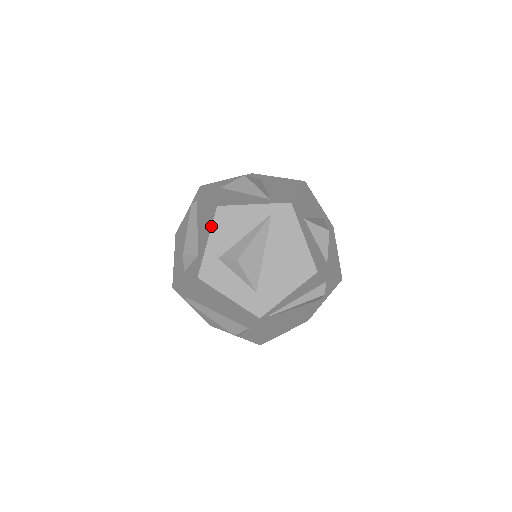
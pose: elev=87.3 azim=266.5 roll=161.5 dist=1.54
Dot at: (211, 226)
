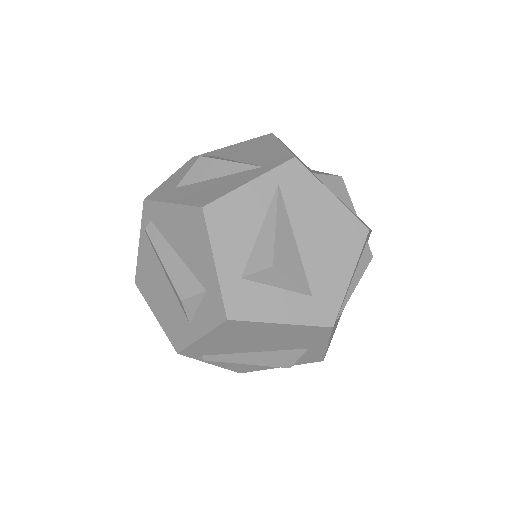
Dot at: (208, 239)
